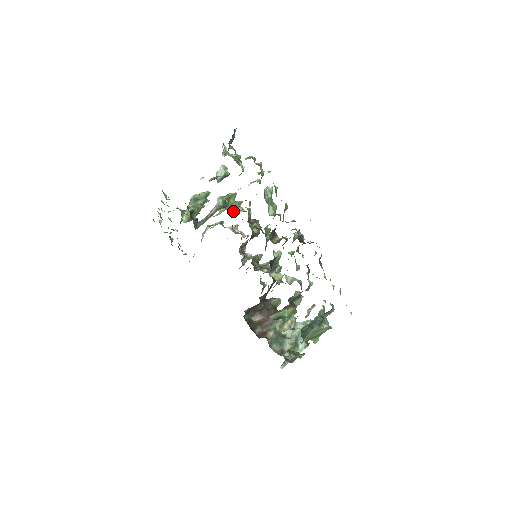
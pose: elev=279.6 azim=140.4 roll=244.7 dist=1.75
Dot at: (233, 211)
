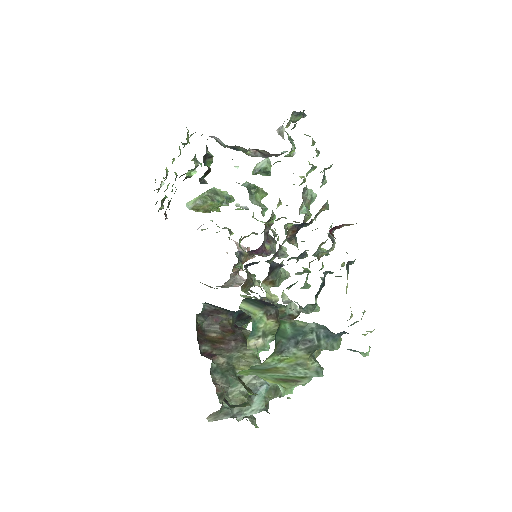
Dot at: (252, 216)
